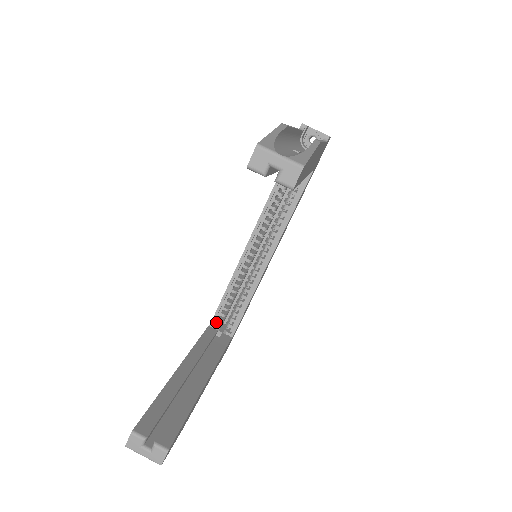
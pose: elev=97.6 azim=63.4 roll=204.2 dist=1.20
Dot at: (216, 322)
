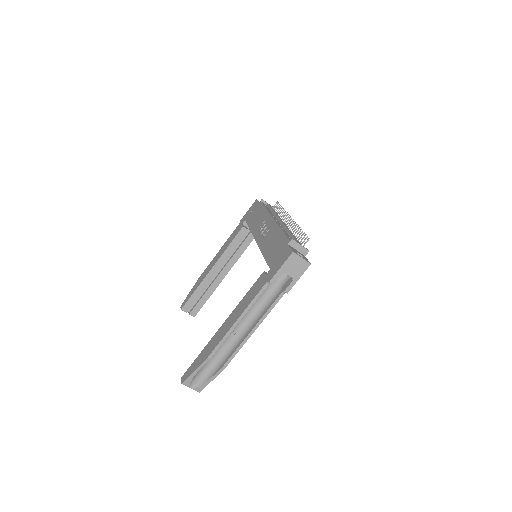
Dot at: occluded
